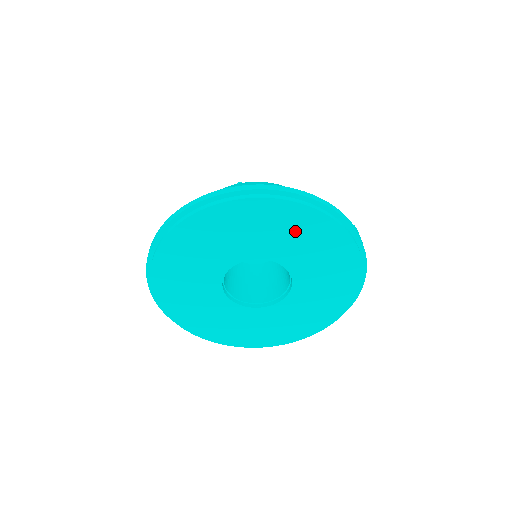
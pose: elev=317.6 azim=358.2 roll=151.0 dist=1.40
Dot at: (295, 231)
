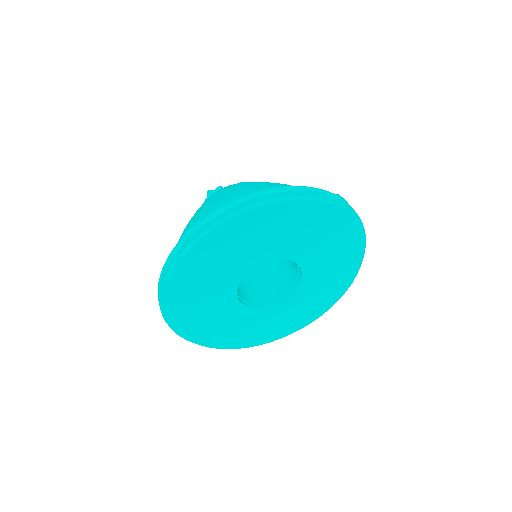
Dot at: (286, 226)
